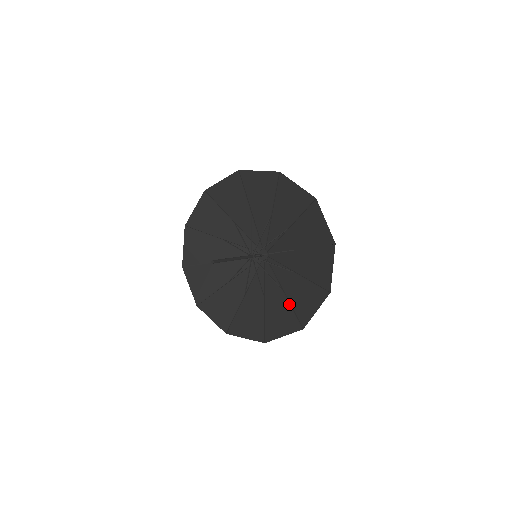
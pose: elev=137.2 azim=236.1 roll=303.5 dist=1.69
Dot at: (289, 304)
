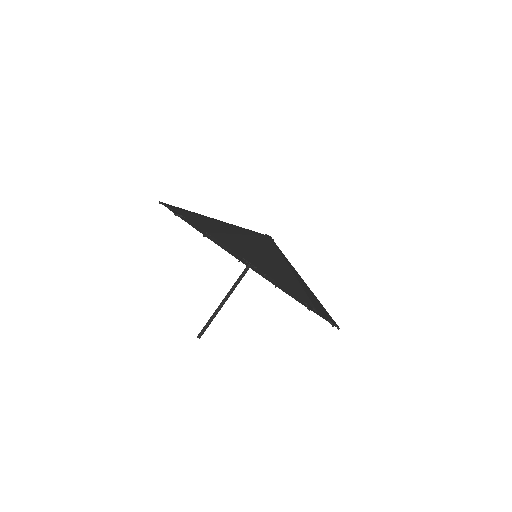
Dot at: occluded
